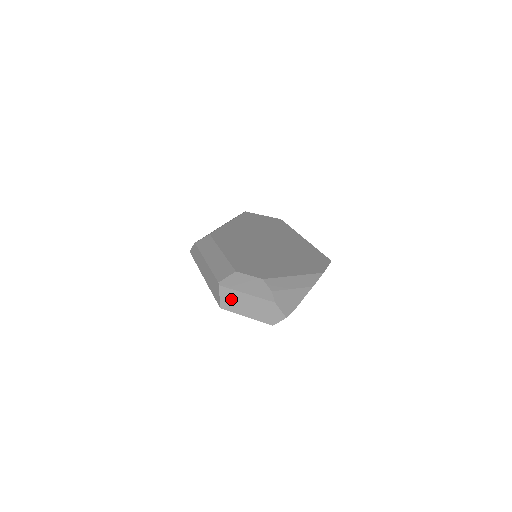
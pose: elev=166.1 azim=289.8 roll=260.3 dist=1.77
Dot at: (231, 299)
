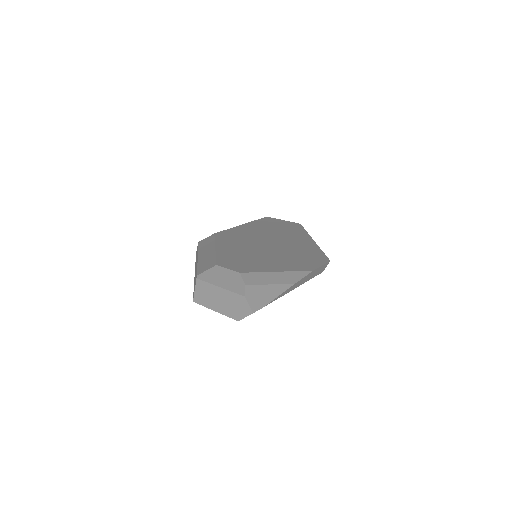
Dot at: (204, 292)
